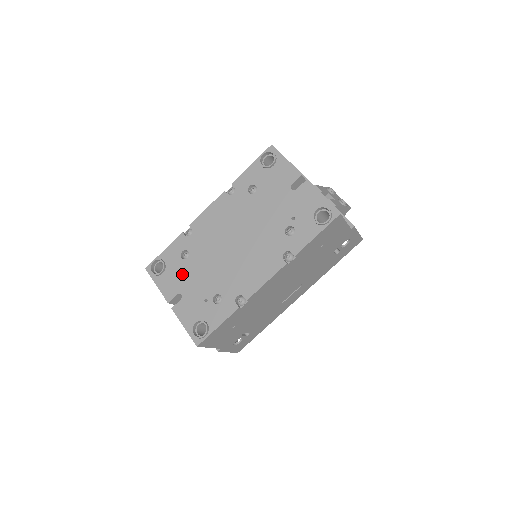
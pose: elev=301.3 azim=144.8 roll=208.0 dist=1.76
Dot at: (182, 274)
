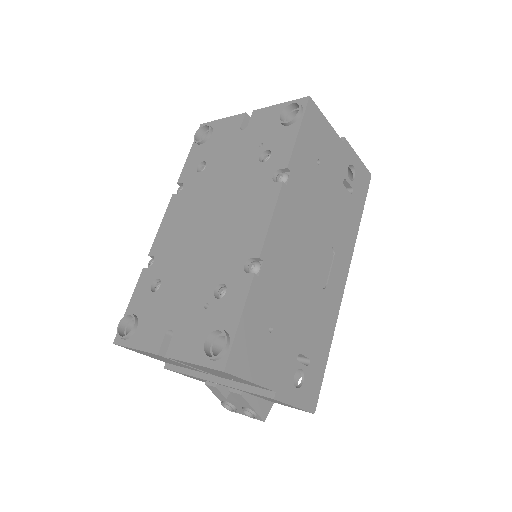
Dot at: (161, 307)
